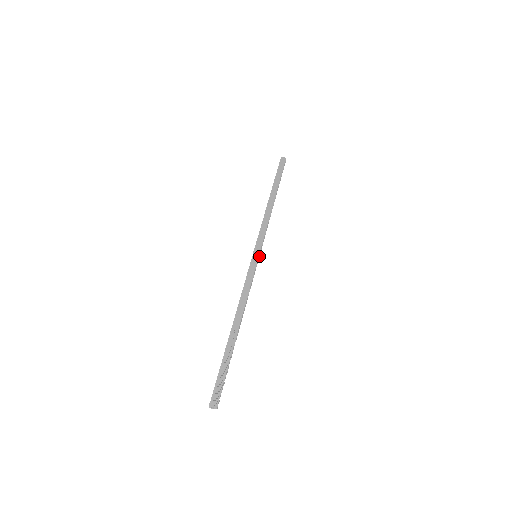
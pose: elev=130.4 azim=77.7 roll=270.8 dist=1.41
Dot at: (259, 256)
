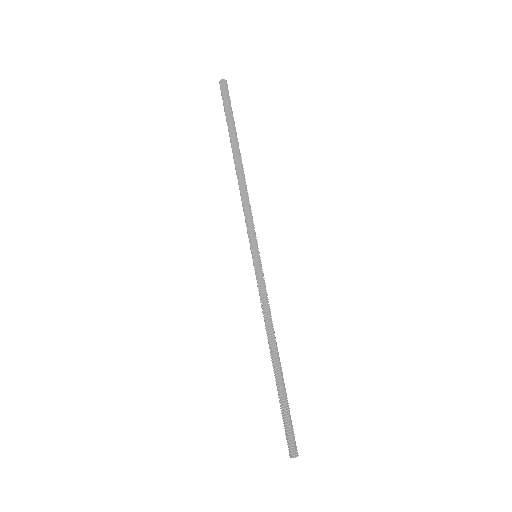
Dot at: (259, 253)
